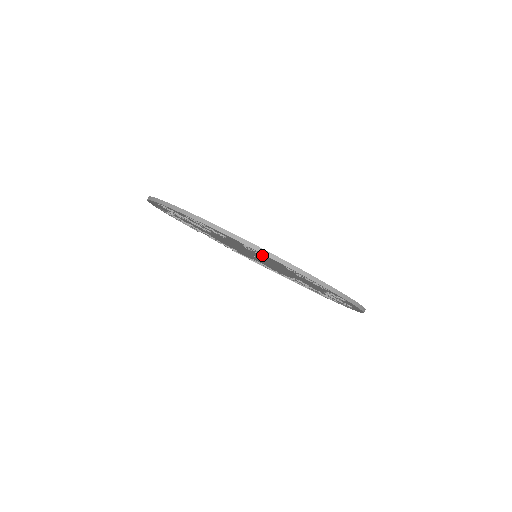
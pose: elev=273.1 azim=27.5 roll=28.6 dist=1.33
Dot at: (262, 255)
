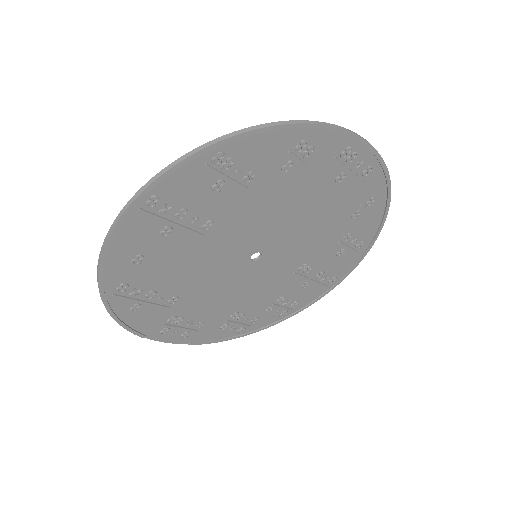
Dot at: (311, 152)
